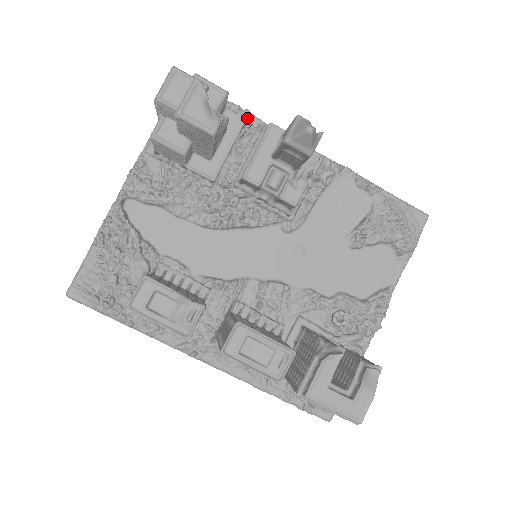
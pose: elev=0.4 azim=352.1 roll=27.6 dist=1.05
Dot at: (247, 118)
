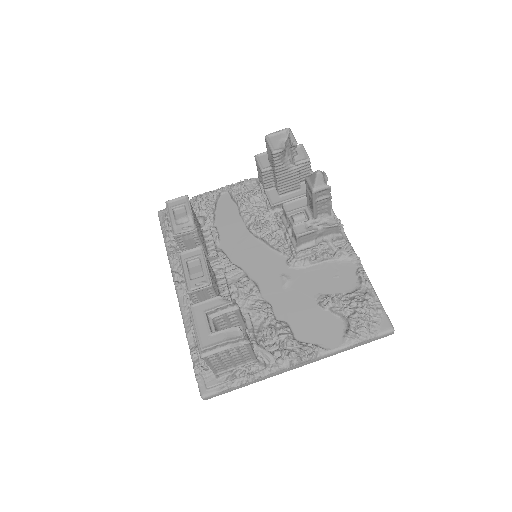
Dot at: occluded
